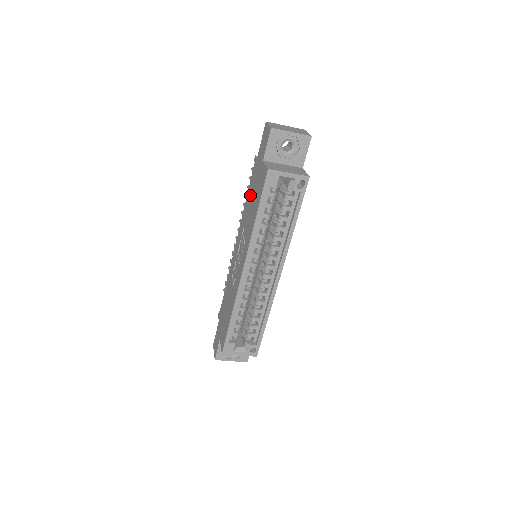
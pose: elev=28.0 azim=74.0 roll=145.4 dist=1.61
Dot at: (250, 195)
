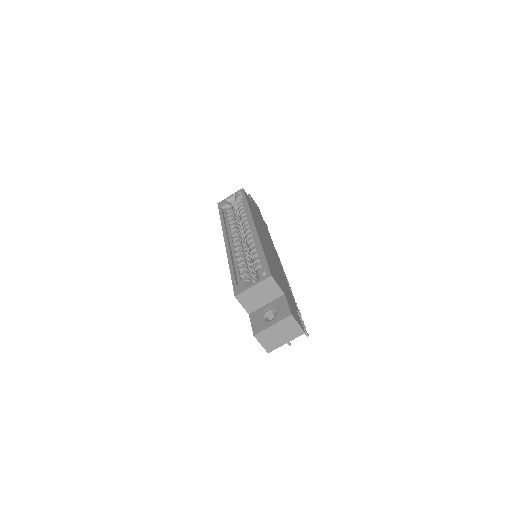
Dot at: occluded
